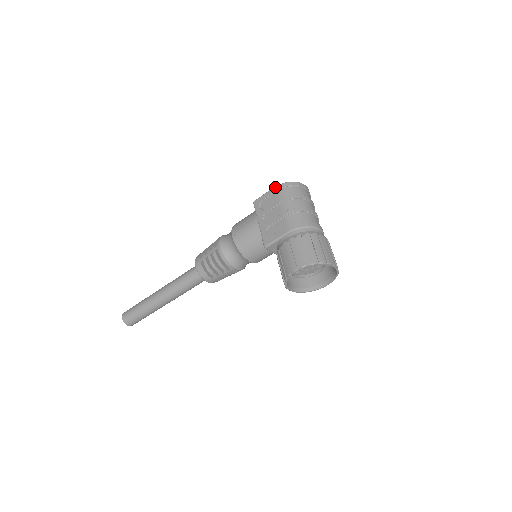
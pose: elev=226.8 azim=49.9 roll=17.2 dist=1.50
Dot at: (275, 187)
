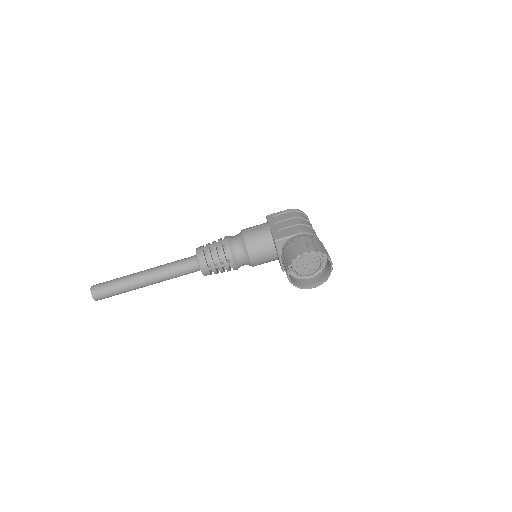
Dot at: (289, 209)
